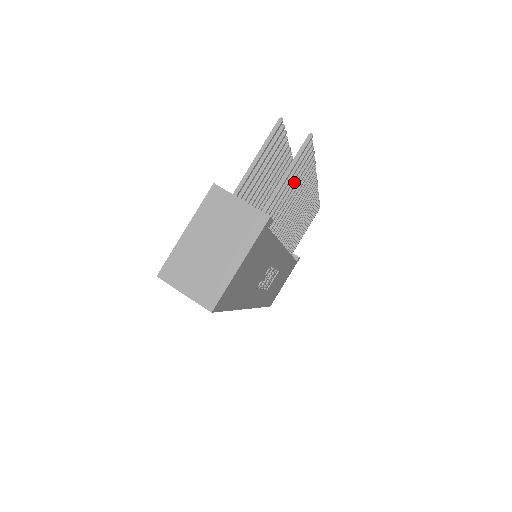
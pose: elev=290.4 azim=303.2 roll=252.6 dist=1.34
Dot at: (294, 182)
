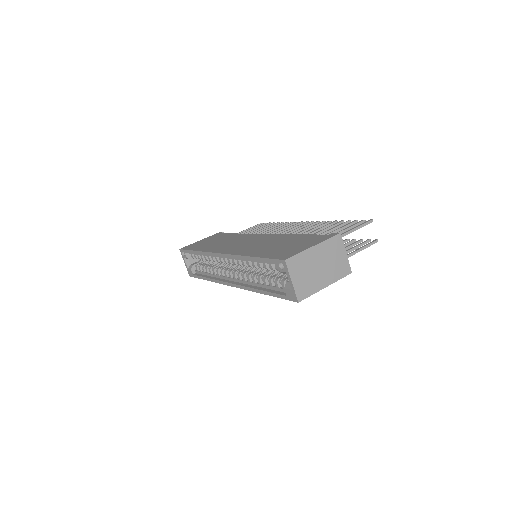
Dot at: occluded
